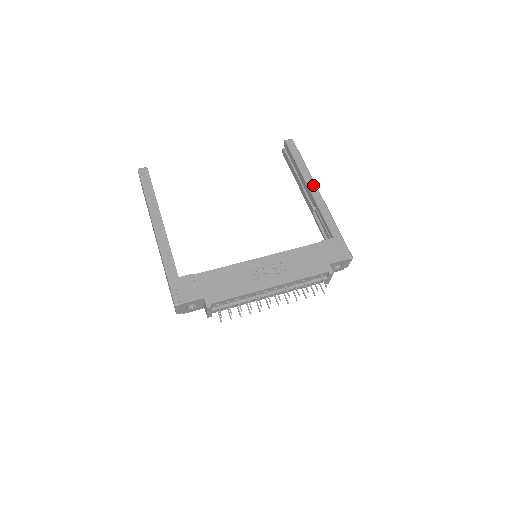
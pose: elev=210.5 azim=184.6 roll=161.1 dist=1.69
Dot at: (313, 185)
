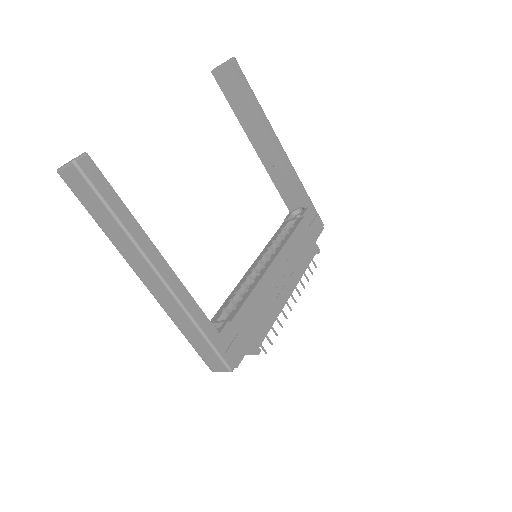
Dot at: (275, 137)
